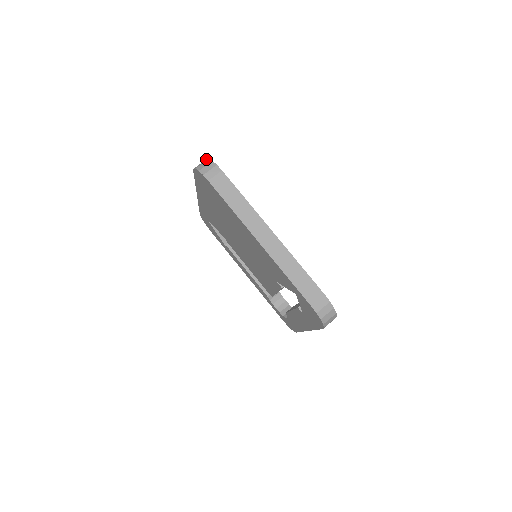
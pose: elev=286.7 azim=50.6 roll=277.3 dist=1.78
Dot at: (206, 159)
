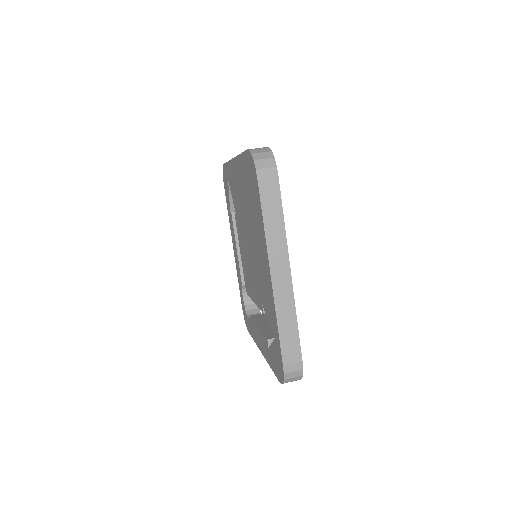
Dot at: (268, 147)
